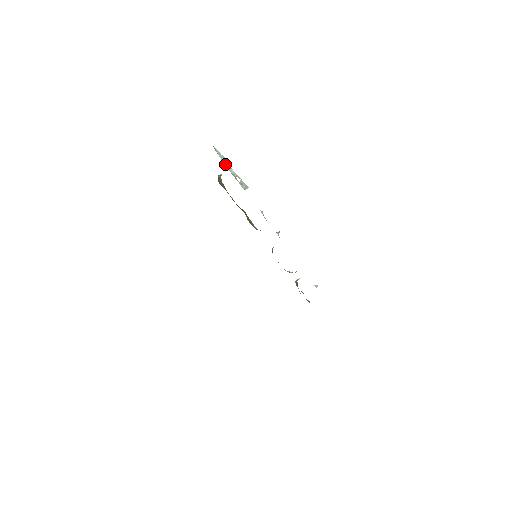
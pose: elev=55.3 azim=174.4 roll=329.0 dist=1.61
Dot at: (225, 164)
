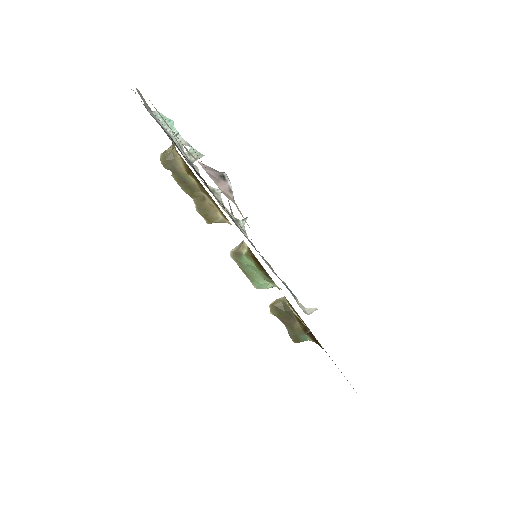
Dot at: (169, 132)
